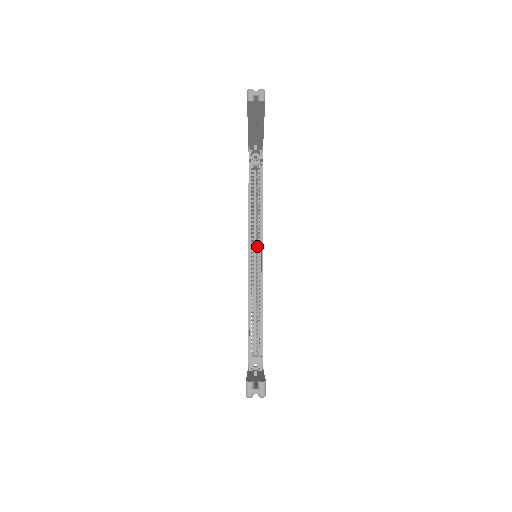
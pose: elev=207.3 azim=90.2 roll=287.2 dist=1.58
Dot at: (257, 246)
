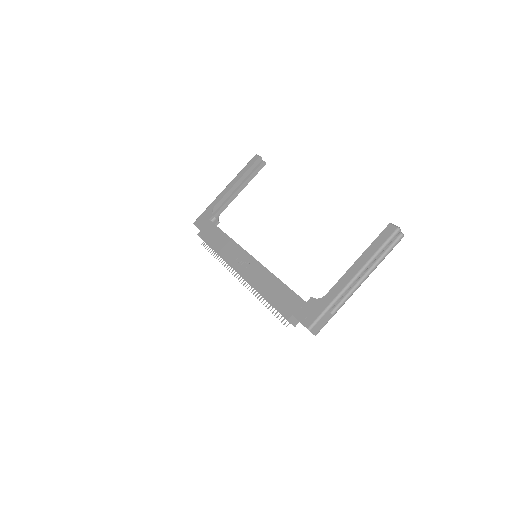
Dot at: occluded
